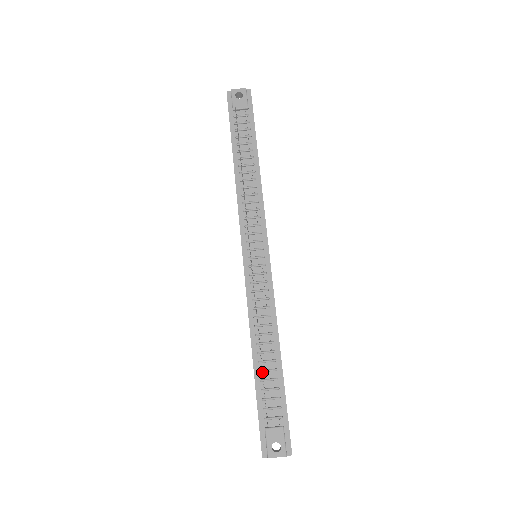
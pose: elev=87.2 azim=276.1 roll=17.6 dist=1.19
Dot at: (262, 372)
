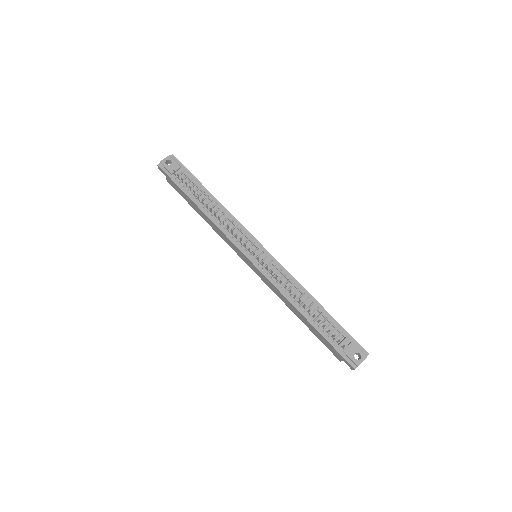
Dot at: (316, 320)
